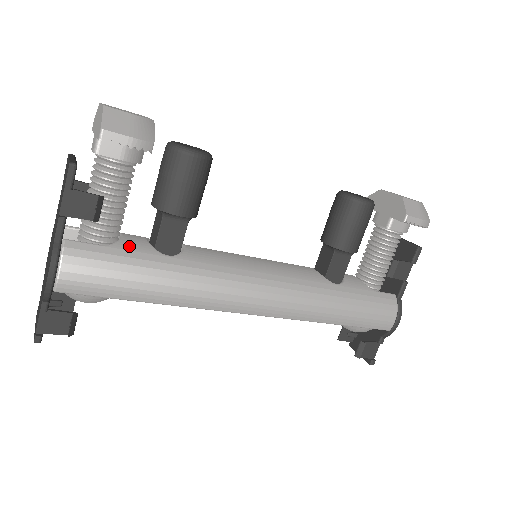
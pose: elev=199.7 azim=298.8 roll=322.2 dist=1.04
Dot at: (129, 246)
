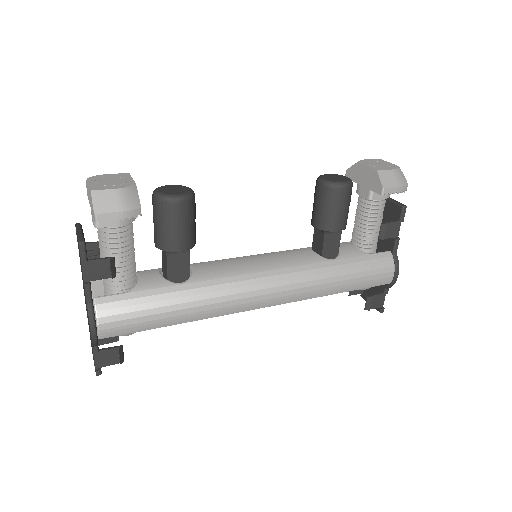
Dot at: (146, 286)
